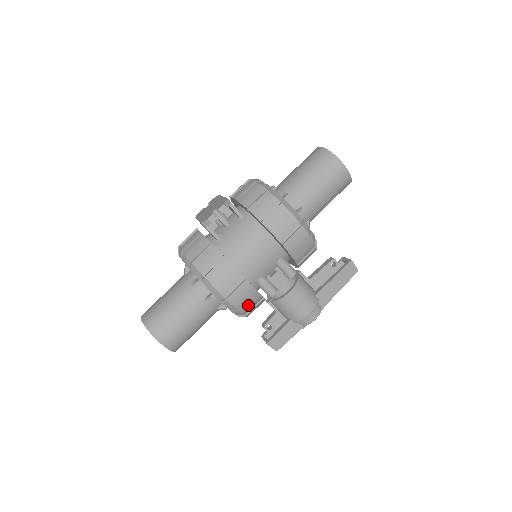
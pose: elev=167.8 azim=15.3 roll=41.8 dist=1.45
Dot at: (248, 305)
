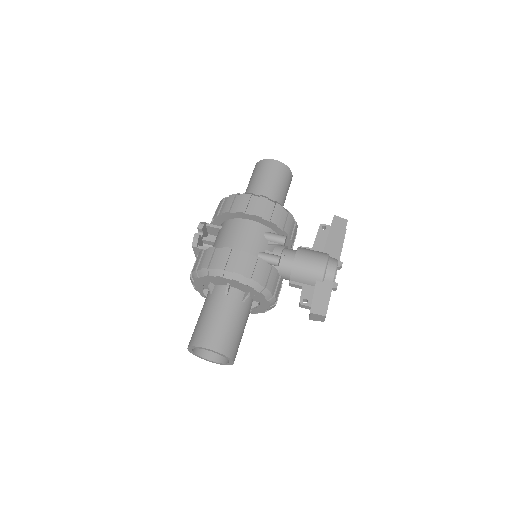
Dot at: (258, 273)
